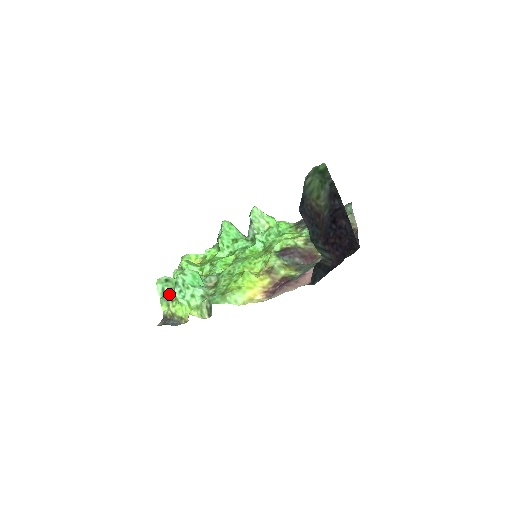
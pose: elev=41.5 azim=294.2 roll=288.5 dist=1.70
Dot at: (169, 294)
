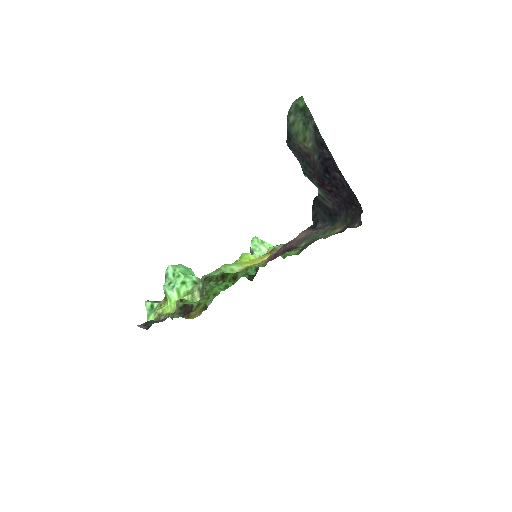
Dot at: (158, 304)
